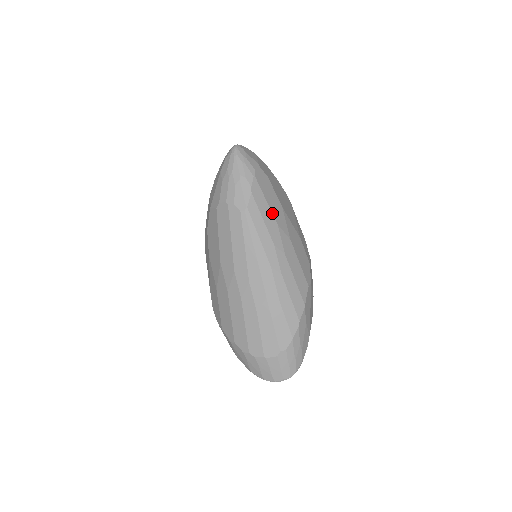
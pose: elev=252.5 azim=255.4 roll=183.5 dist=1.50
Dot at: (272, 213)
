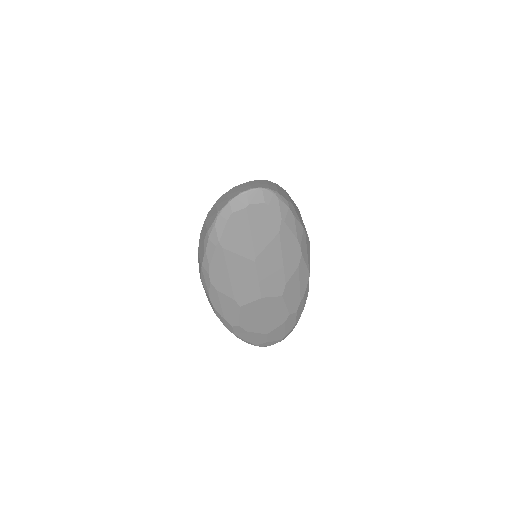
Dot at: occluded
